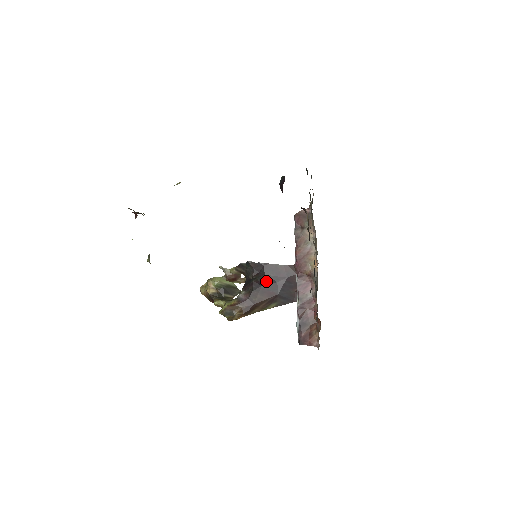
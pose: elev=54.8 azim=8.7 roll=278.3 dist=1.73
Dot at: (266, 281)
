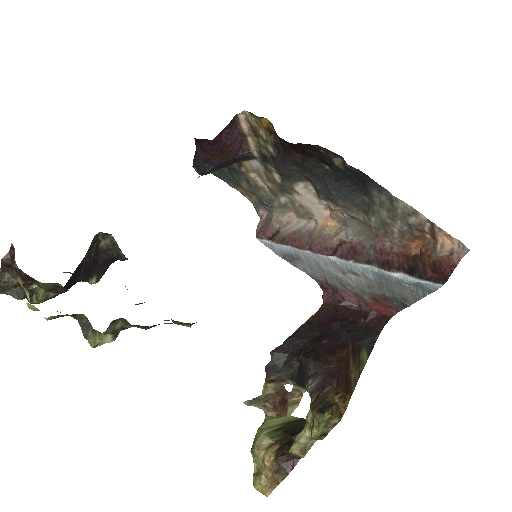
Dot at: (318, 342)
